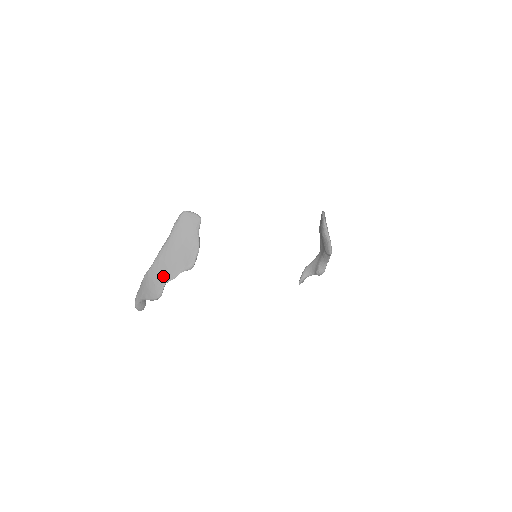
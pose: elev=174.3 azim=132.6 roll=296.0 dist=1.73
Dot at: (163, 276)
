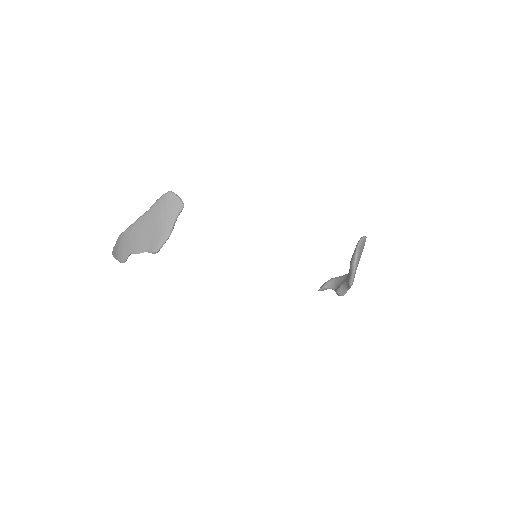
Dot at: (130, 246)
